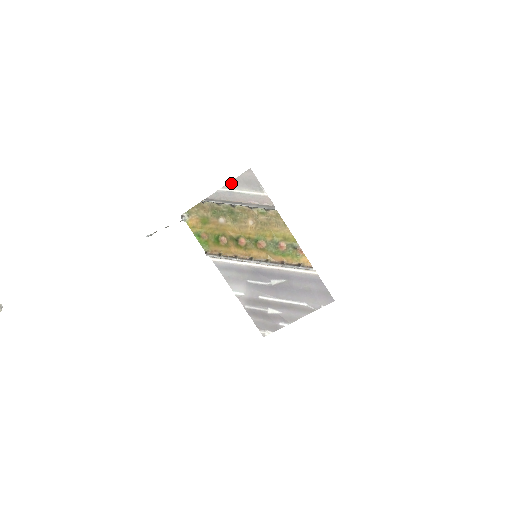
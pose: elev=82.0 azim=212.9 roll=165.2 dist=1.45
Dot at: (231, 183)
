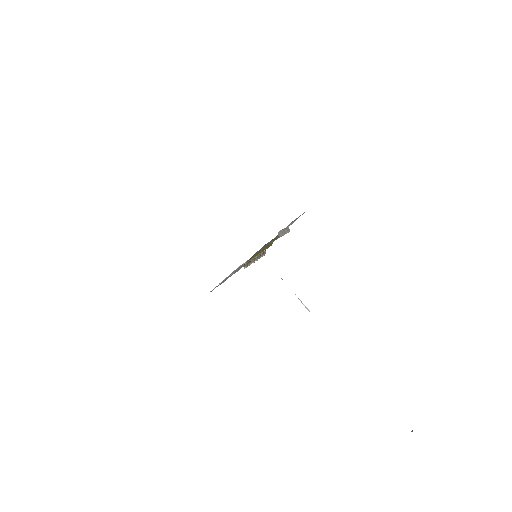
Dot at: occluded
